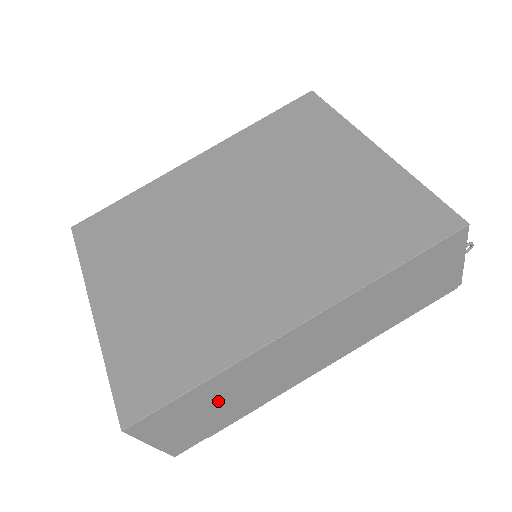
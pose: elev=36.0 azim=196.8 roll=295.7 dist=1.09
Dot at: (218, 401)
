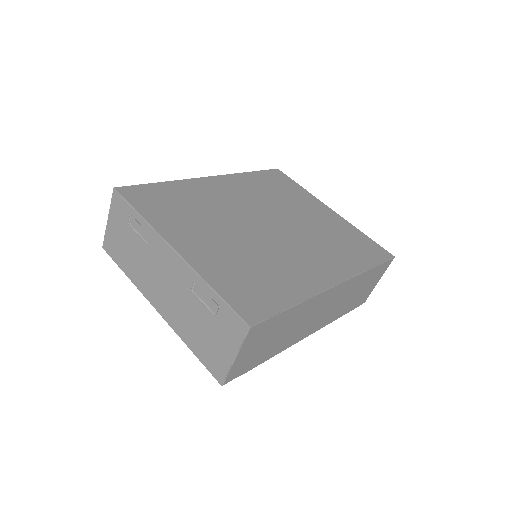
Dot at: (279, 332)
